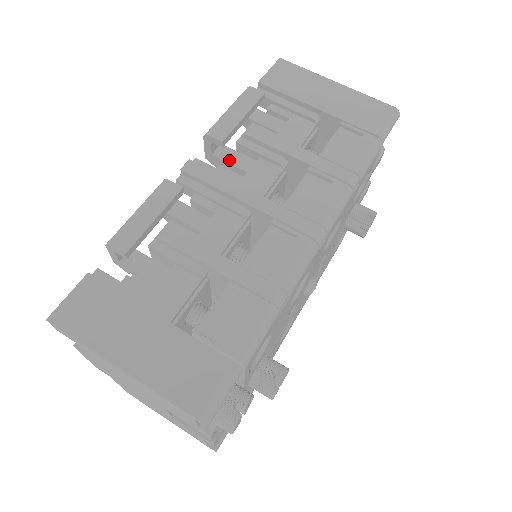
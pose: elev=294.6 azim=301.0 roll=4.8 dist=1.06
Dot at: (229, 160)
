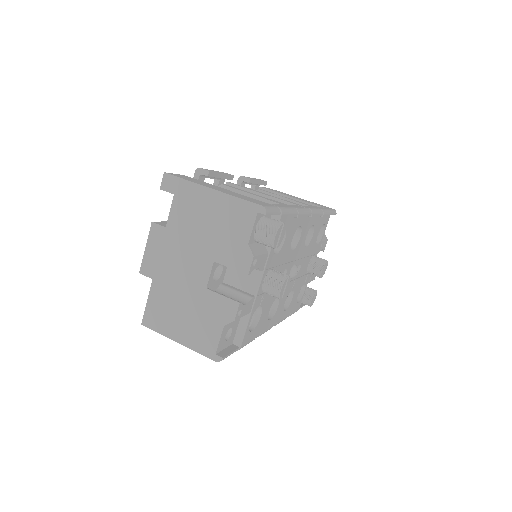
Dot at: occluded
